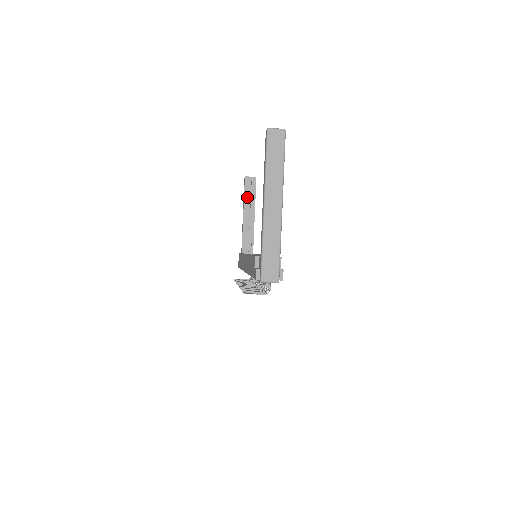
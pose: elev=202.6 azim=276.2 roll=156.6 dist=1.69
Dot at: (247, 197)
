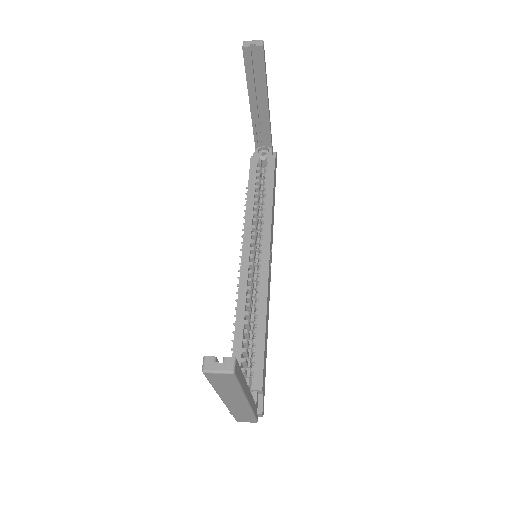
Dot at: (251, 79)
